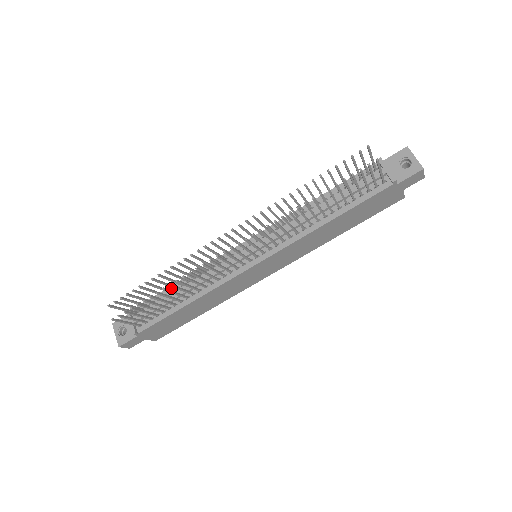
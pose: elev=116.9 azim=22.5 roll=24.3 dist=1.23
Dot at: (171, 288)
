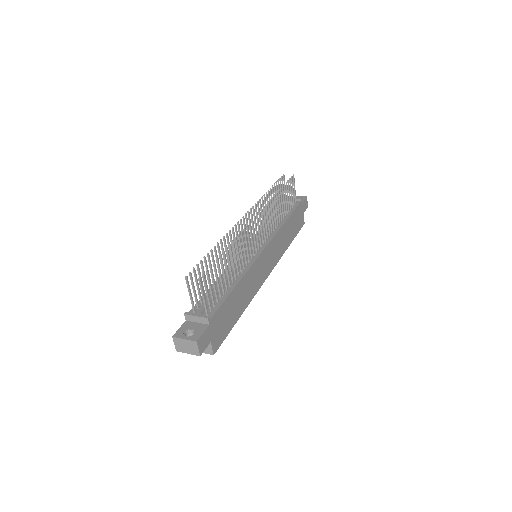
Dot at: (212, 287)
